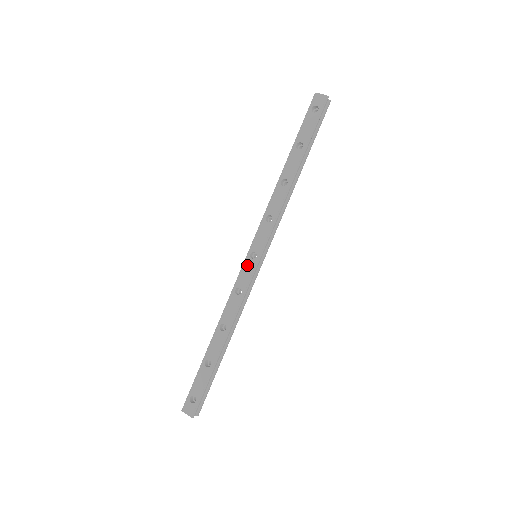
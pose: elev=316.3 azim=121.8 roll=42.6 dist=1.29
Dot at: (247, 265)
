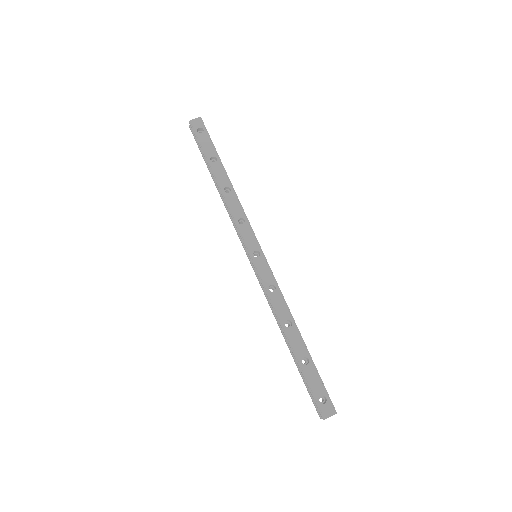
Dot at: (259, 265)
